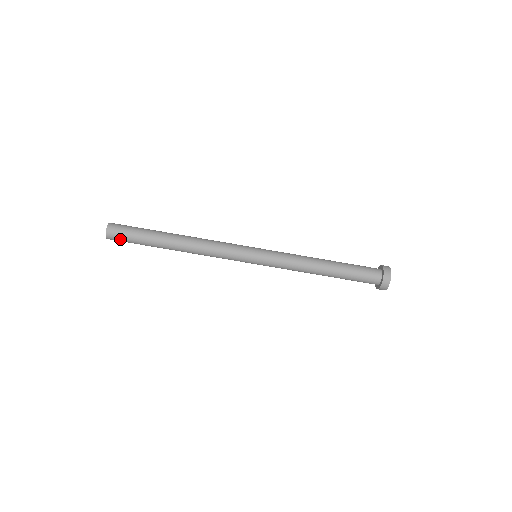
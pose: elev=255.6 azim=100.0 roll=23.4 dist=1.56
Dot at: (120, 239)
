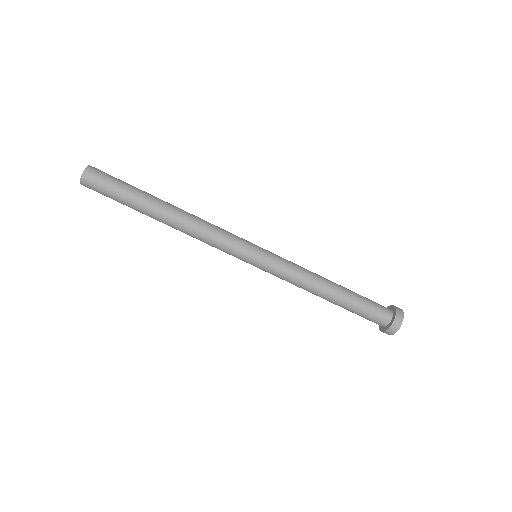
Dot at: (97, 189)
